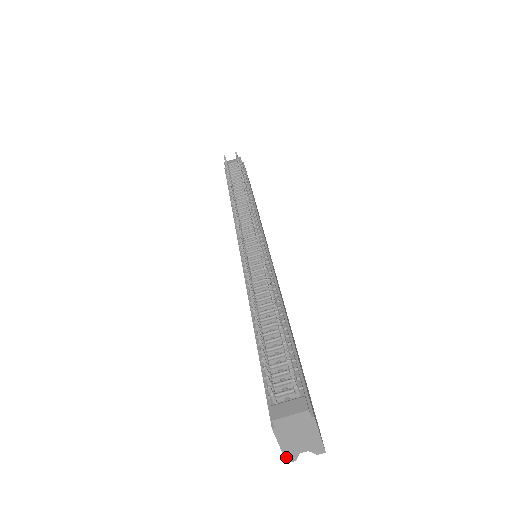
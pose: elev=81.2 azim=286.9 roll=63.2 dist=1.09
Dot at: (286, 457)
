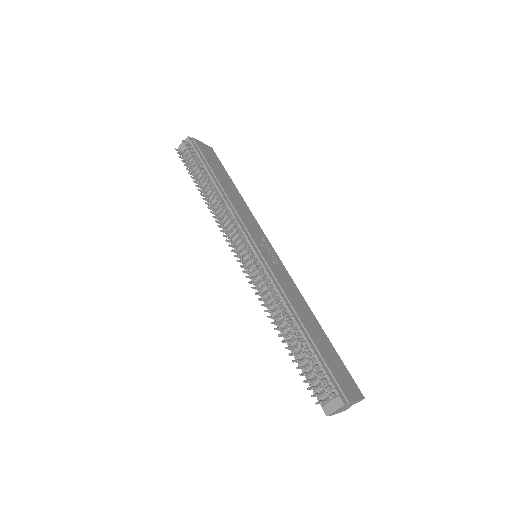
Dot at: occluded
